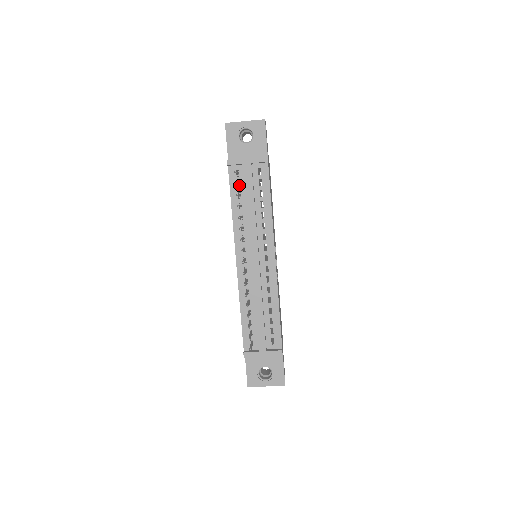
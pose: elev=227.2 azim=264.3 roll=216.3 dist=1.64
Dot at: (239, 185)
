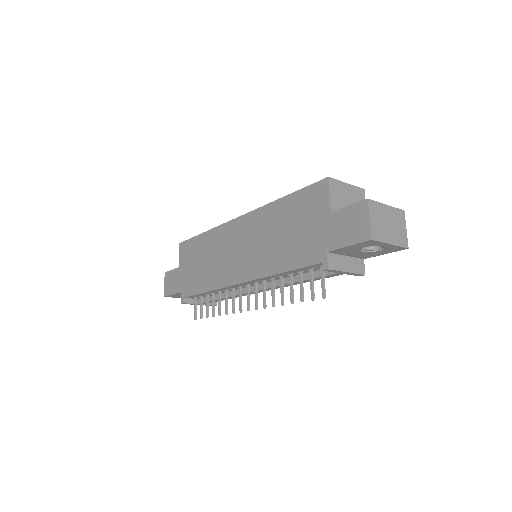
Dot at: occluded
